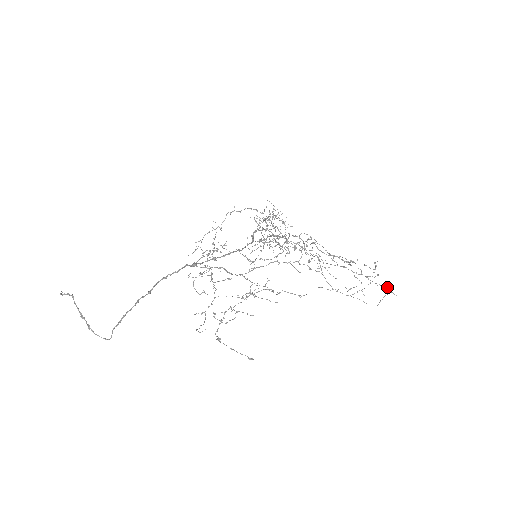
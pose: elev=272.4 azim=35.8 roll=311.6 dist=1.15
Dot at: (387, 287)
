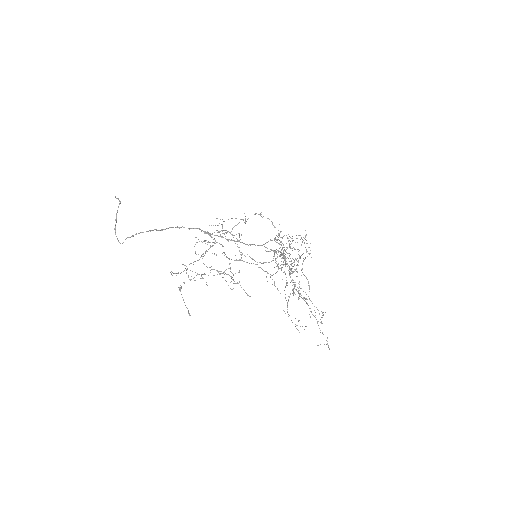
Dot at: (327, 338)
